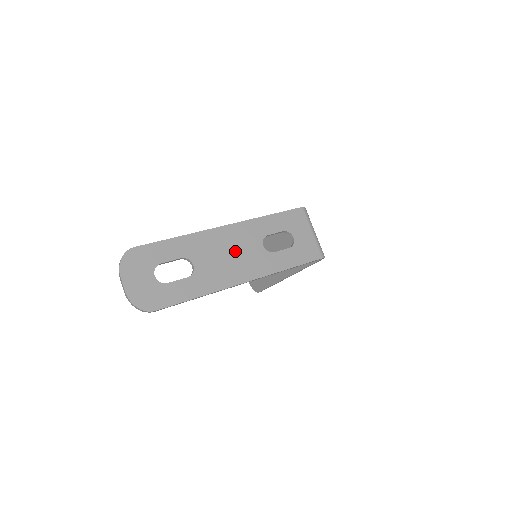
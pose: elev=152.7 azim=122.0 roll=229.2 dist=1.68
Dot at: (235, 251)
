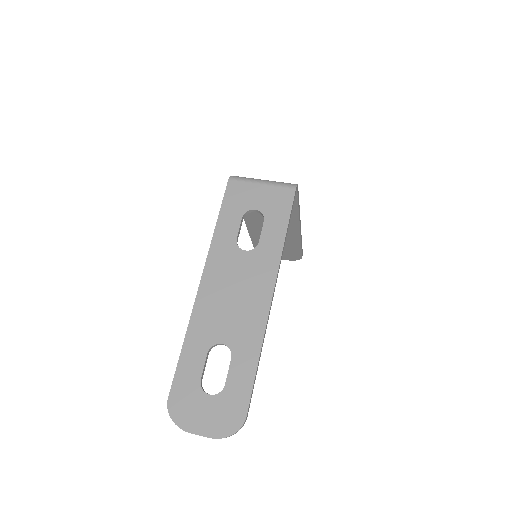
Dot at: (233, 287)
